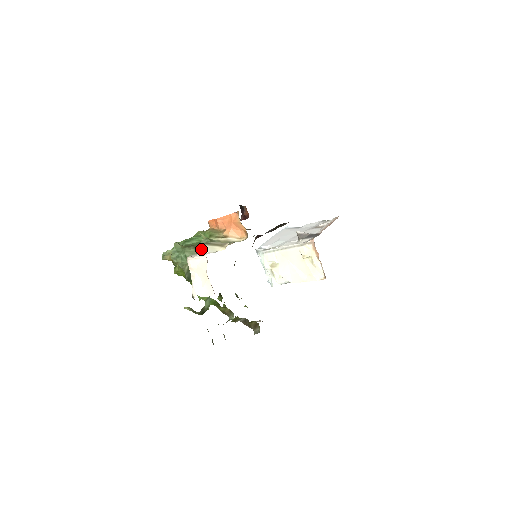
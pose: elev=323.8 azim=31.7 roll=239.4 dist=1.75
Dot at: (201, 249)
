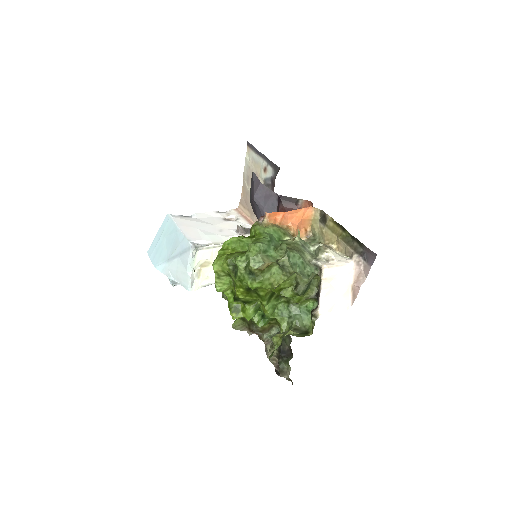
Dot at: (334, 254)
